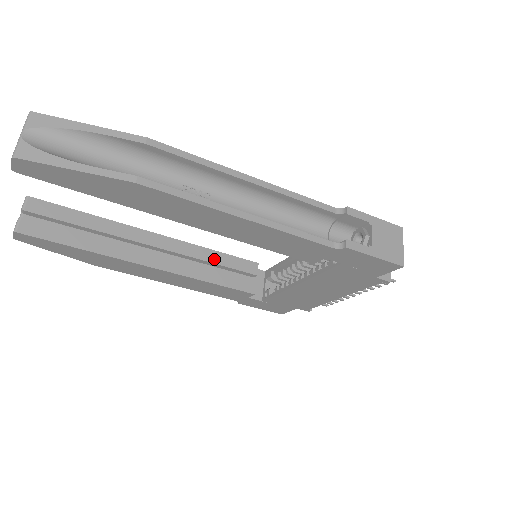
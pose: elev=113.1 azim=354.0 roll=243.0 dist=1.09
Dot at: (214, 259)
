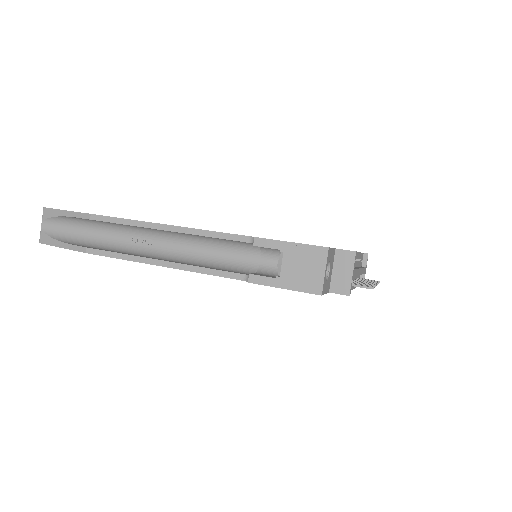
Dot at: occluded
